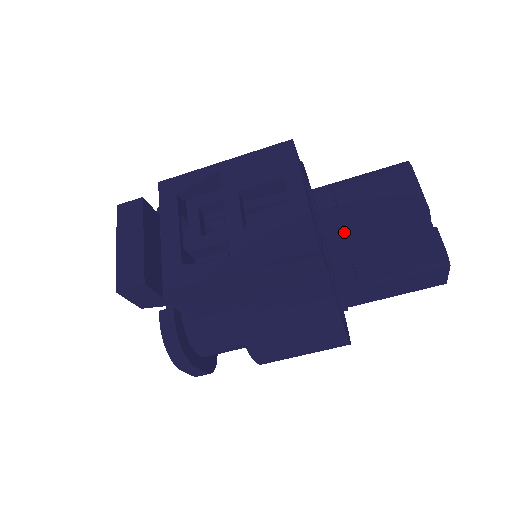
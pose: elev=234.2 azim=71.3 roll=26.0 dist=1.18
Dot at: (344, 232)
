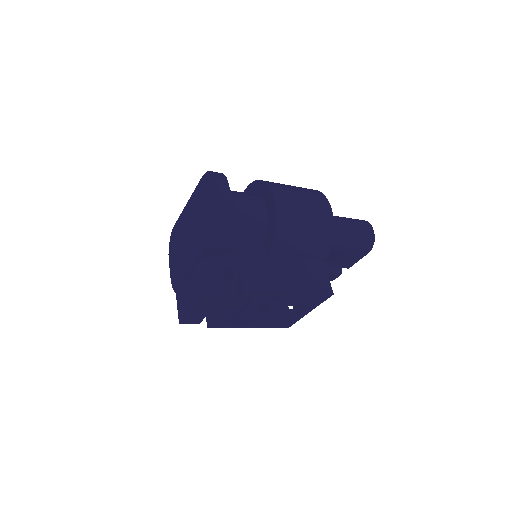
Dot at: occluded
